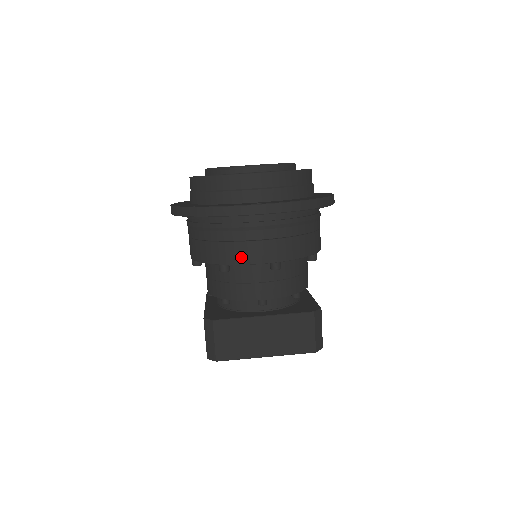
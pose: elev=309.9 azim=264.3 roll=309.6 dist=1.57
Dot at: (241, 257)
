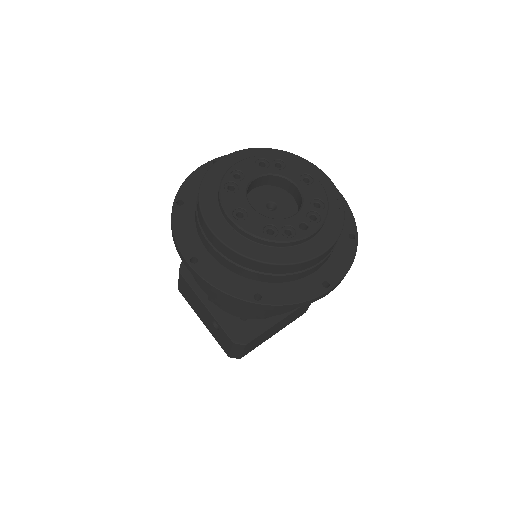
Dot at: (288, 310)
